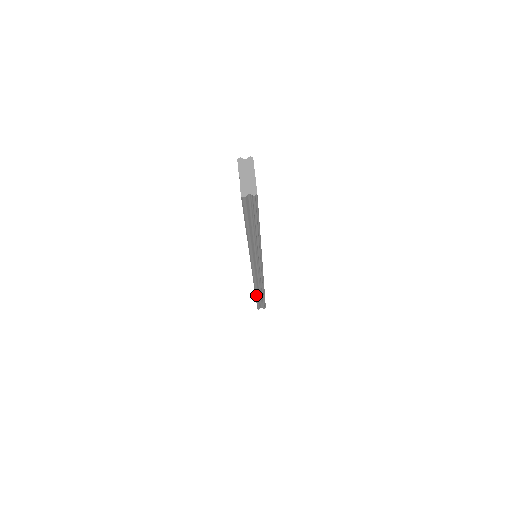
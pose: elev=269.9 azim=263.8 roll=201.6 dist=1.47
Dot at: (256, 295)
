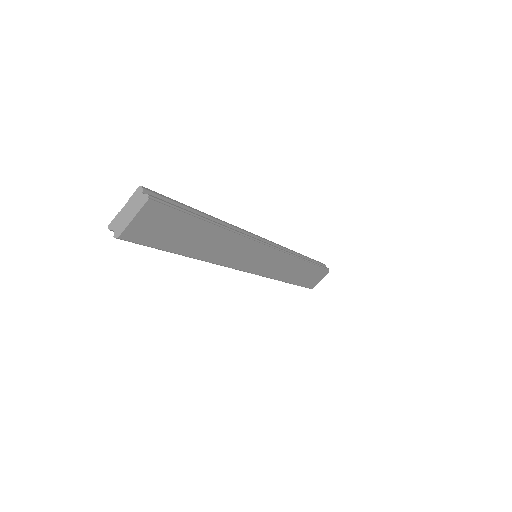
Dot at: occluded
